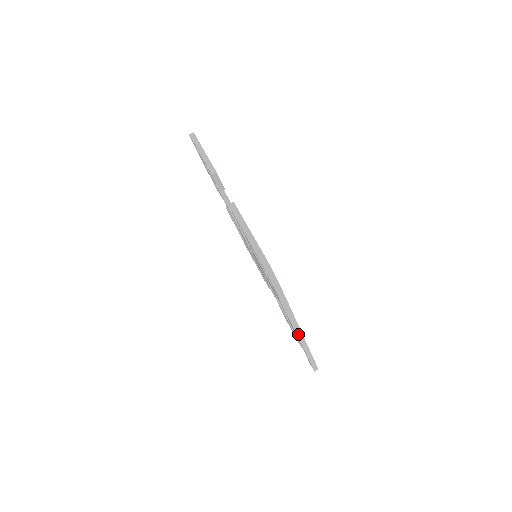
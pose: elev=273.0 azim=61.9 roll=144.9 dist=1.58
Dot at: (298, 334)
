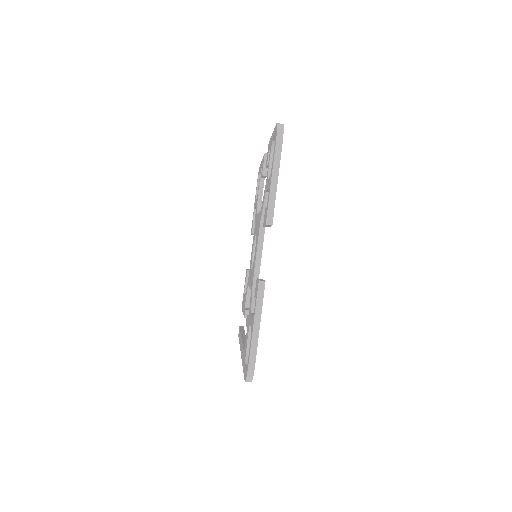
Dot at: occluded
